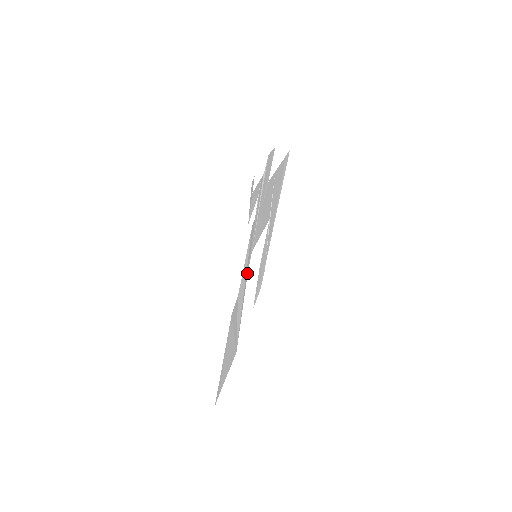
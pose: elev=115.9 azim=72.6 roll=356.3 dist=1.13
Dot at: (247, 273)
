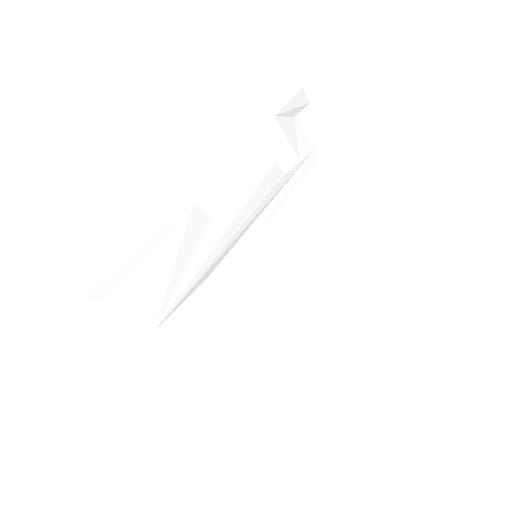
Dot at: (237, 230)
